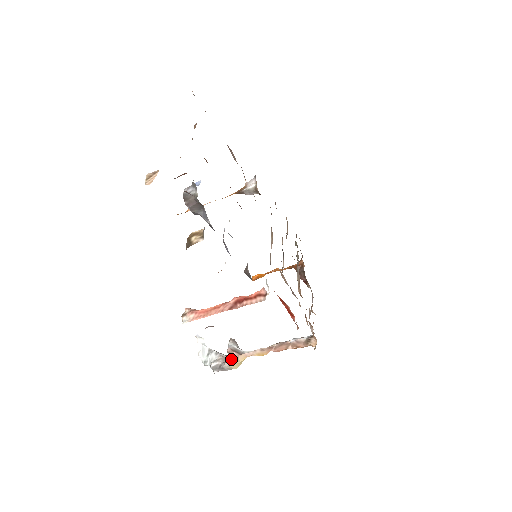
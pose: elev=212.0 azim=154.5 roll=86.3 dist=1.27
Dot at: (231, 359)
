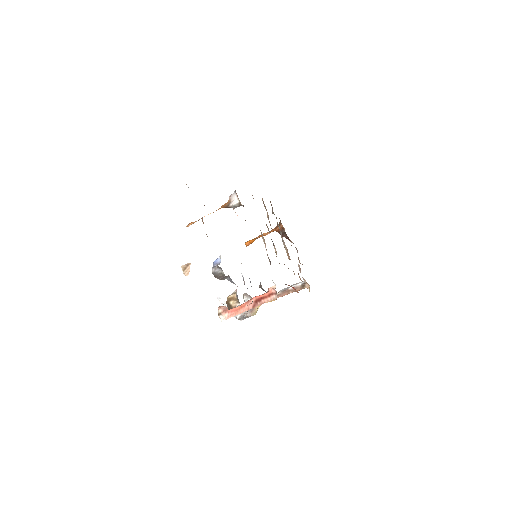
Dot at: (250, 311)
